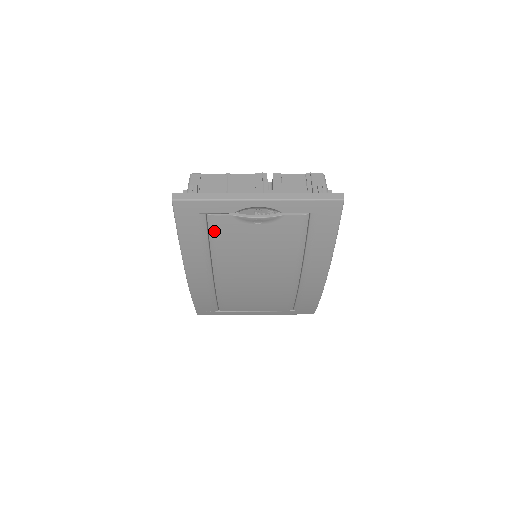
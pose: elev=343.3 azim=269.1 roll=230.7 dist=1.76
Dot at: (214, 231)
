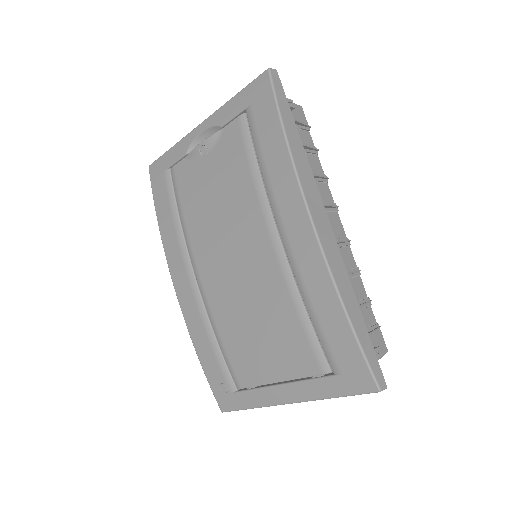
Dot at: (177, 189)
